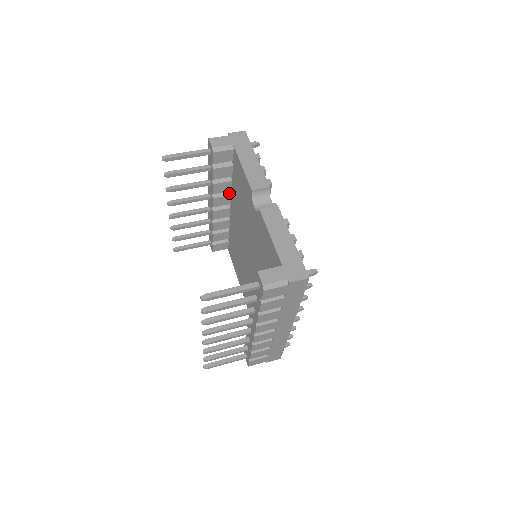
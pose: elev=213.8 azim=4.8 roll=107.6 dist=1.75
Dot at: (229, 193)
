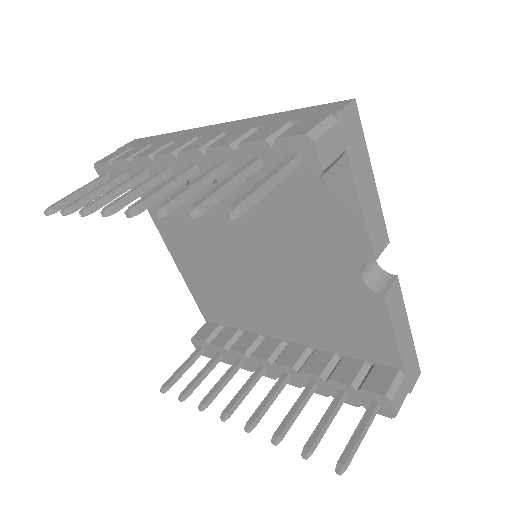
Dot at: occluded
